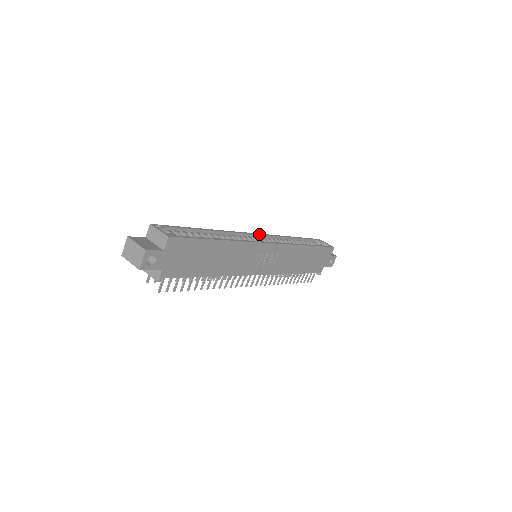
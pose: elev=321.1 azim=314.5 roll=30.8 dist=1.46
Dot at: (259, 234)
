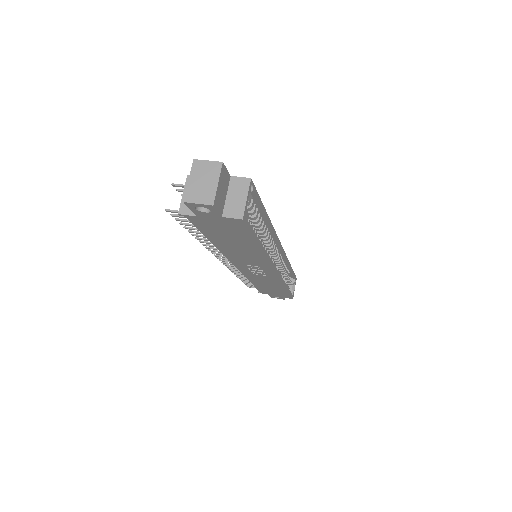
Dot at: occluded
